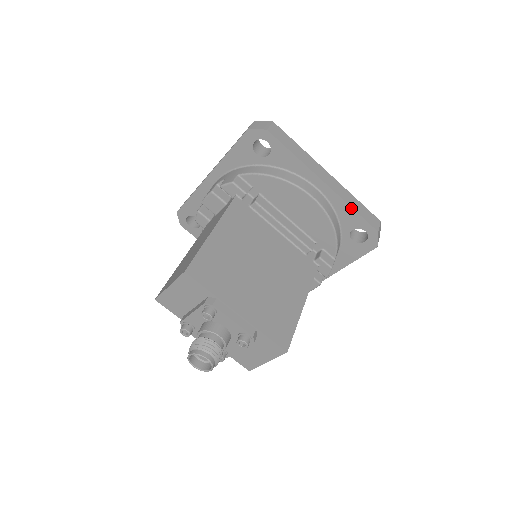
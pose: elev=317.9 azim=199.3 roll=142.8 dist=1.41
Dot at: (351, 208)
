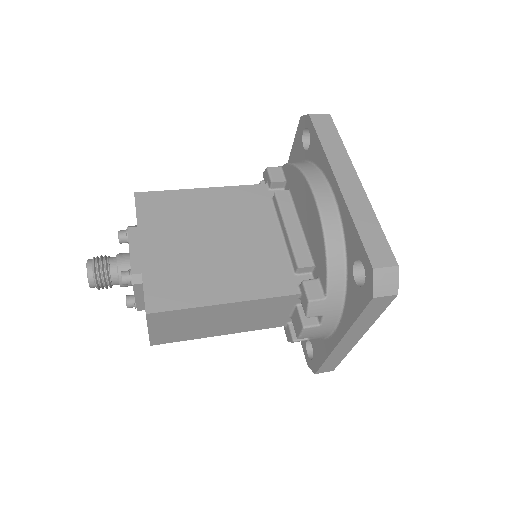
Dot at: (353, 223)
